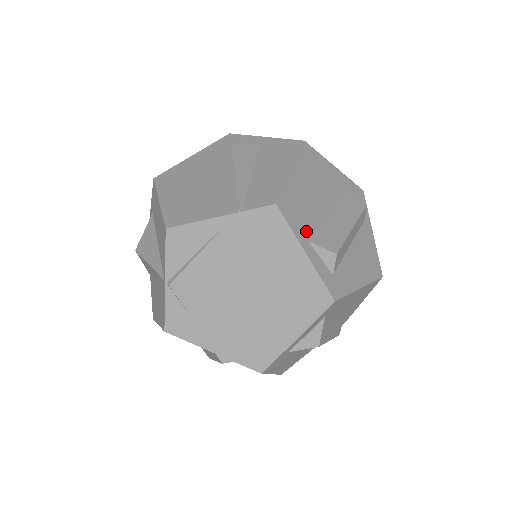
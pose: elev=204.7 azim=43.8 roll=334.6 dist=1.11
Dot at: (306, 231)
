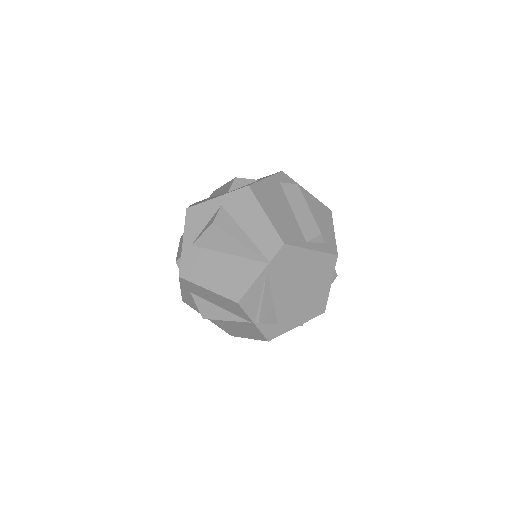
Dot at: (301, 238)
